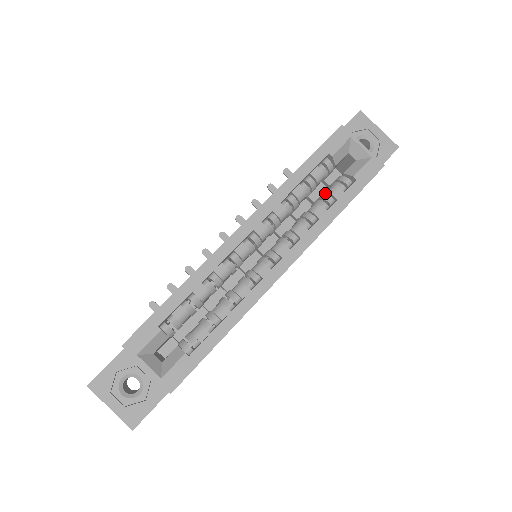
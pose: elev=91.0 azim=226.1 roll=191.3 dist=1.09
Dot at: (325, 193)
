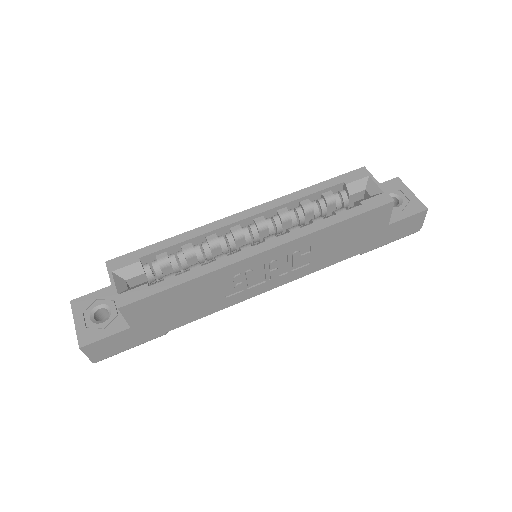
Dot at: (332, 214)
